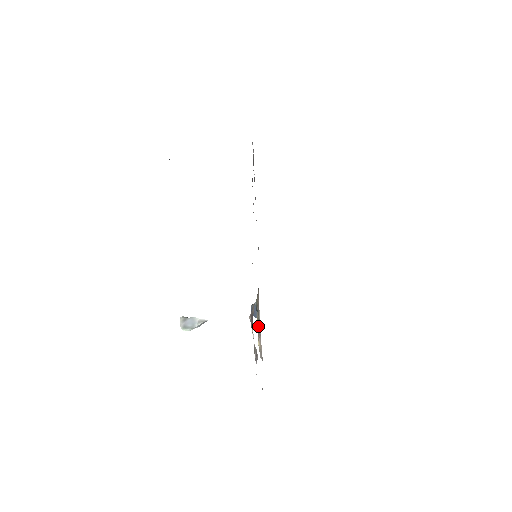
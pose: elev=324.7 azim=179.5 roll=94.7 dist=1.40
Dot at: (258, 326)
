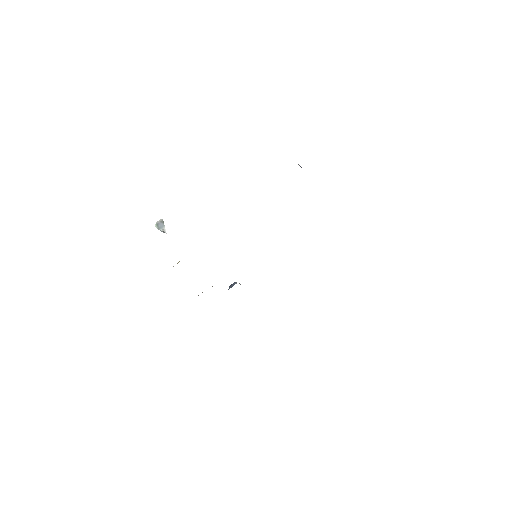
Dot at: occluded
